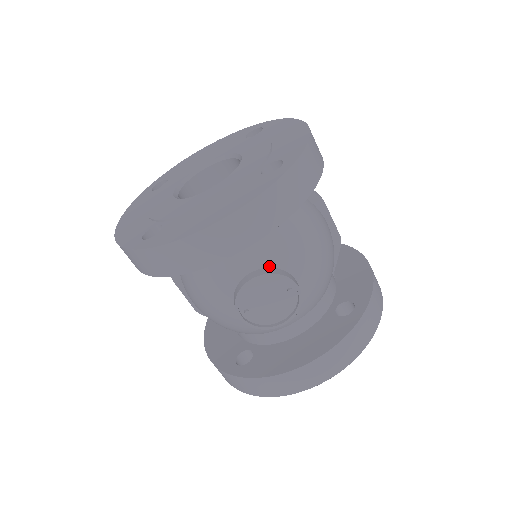
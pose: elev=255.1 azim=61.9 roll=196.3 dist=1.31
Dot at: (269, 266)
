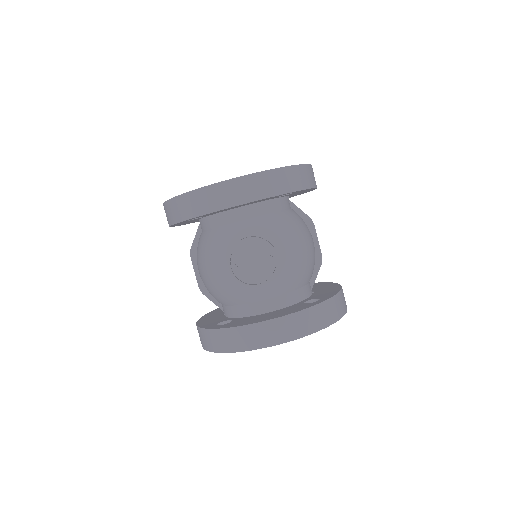
Dot at: (260, 236)
